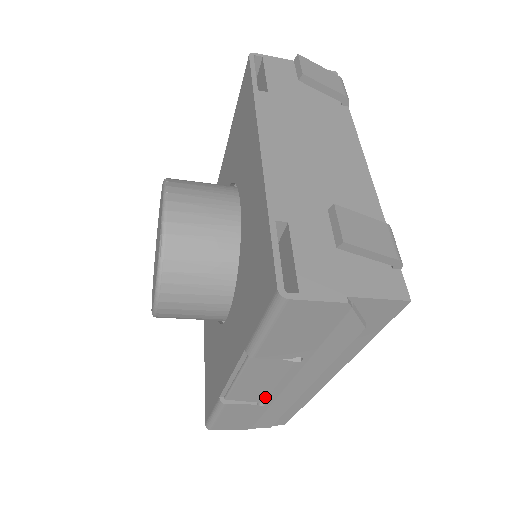
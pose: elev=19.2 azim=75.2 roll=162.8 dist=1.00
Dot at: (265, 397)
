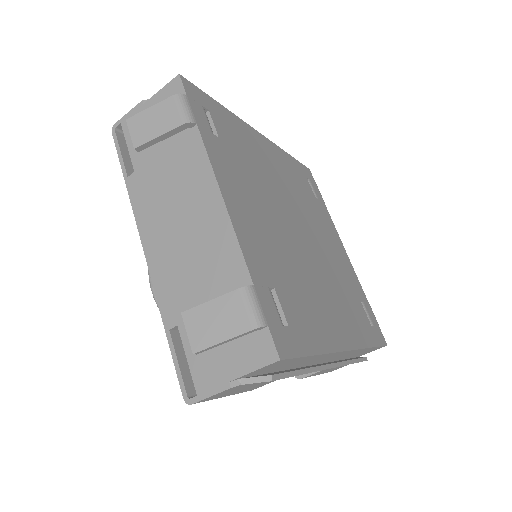
Dot at: occluded
